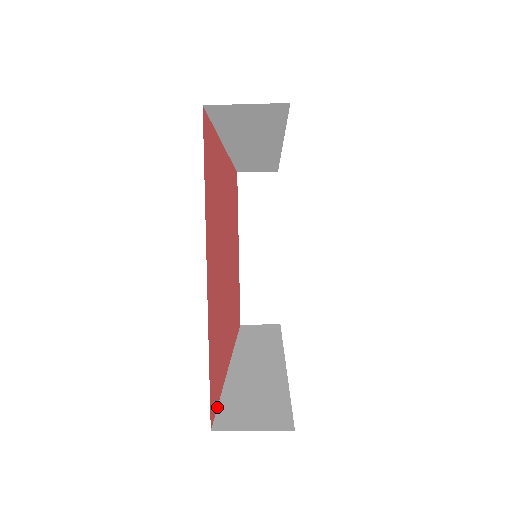
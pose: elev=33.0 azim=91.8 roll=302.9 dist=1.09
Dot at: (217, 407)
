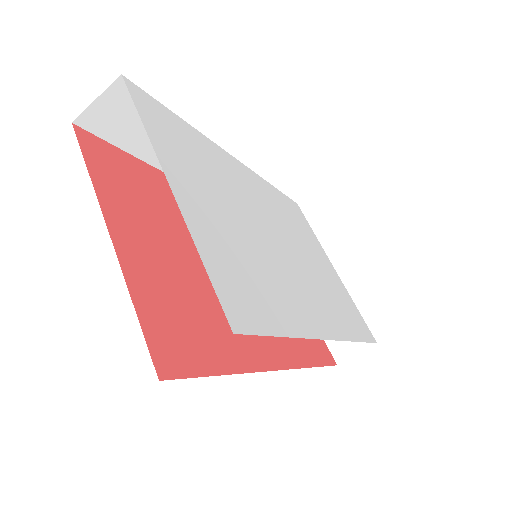
Dot at: occluded
